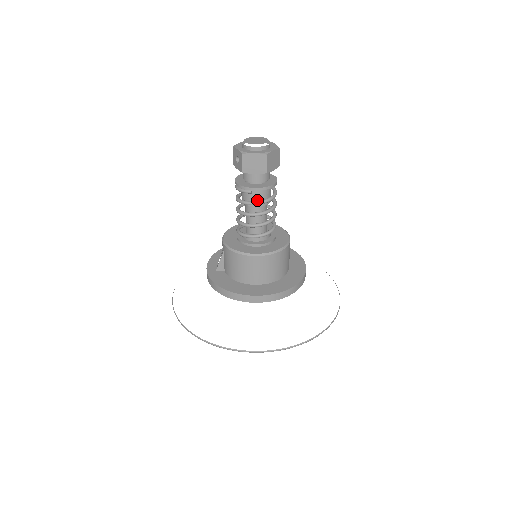
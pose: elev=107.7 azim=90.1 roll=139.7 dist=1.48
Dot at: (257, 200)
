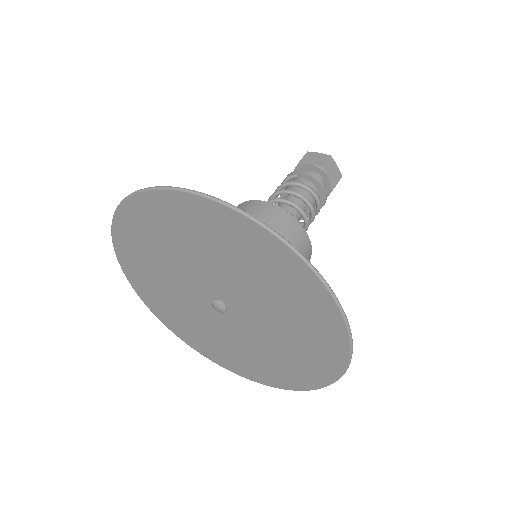
Dot at: (299, 188)
